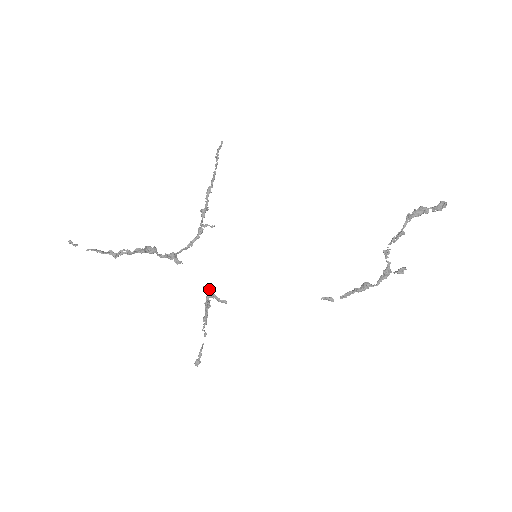
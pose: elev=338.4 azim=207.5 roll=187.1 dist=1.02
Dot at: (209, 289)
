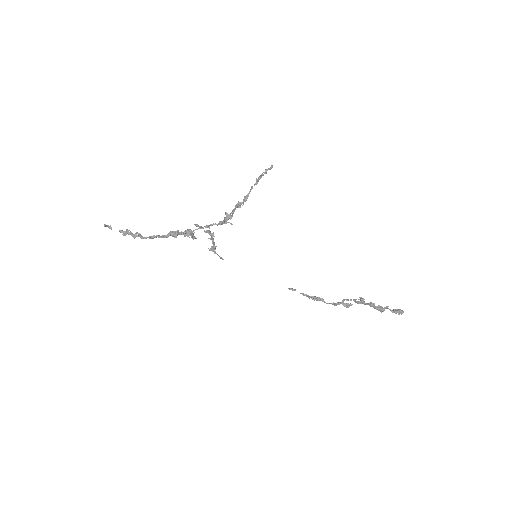
Dot at: (213, 251)
